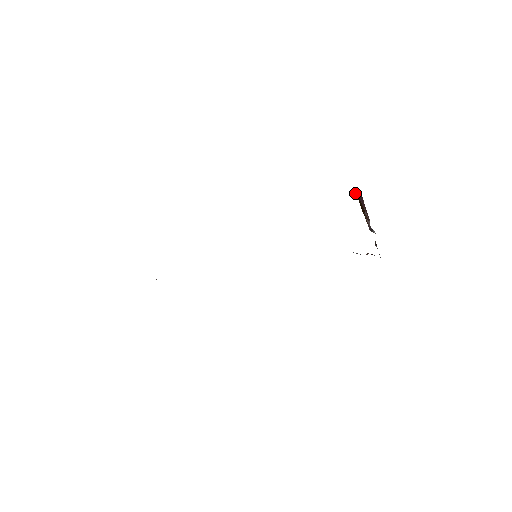
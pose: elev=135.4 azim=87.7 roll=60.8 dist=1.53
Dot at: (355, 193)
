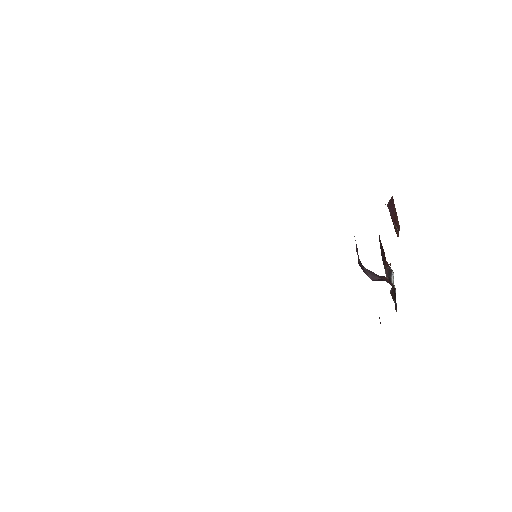
Dot at: occluded
